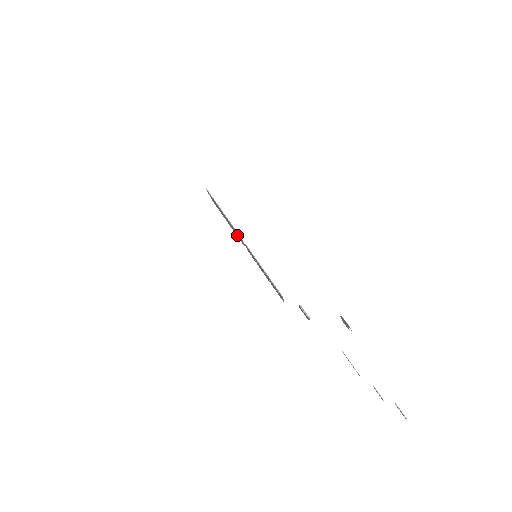
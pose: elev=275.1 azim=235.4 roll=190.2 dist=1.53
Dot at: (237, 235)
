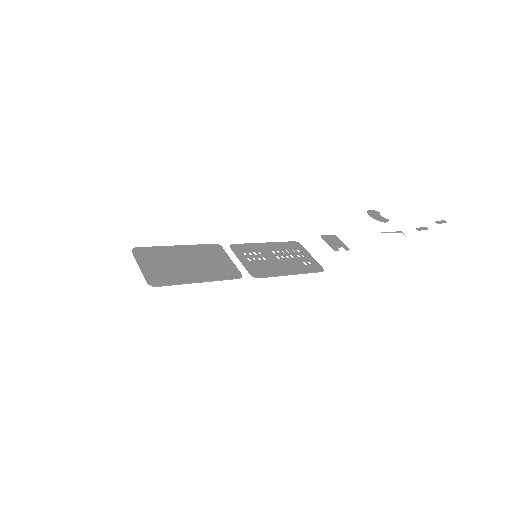
Dot at: (212, 257)
